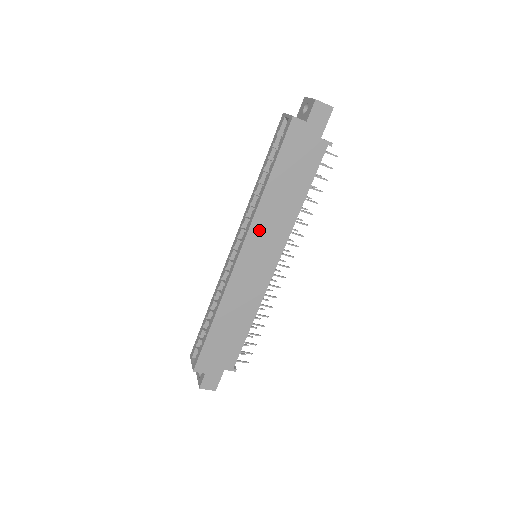
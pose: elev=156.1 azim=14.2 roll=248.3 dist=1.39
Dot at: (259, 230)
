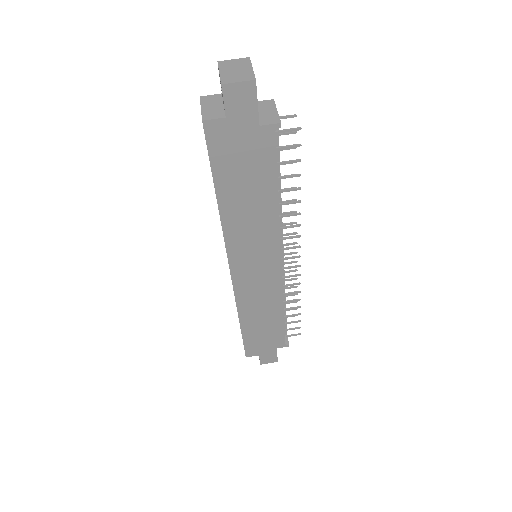
Dot at: (239, 245)
